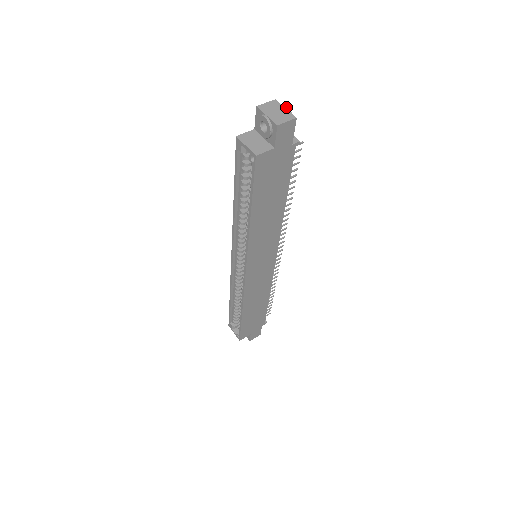
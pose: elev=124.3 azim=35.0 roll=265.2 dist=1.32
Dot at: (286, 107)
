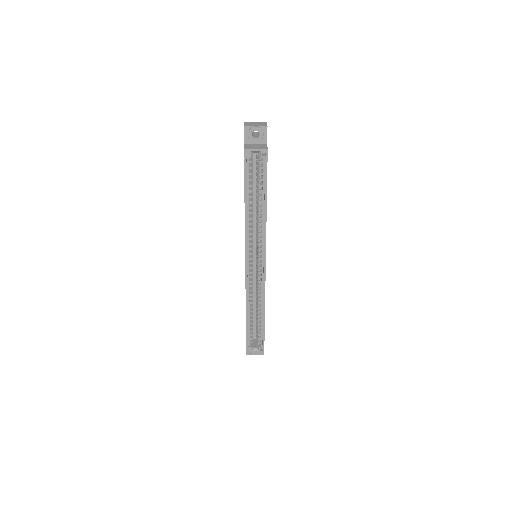
Dot at: (254, 122)
